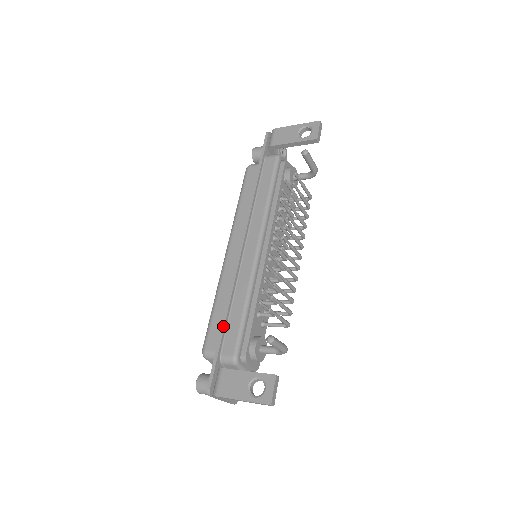
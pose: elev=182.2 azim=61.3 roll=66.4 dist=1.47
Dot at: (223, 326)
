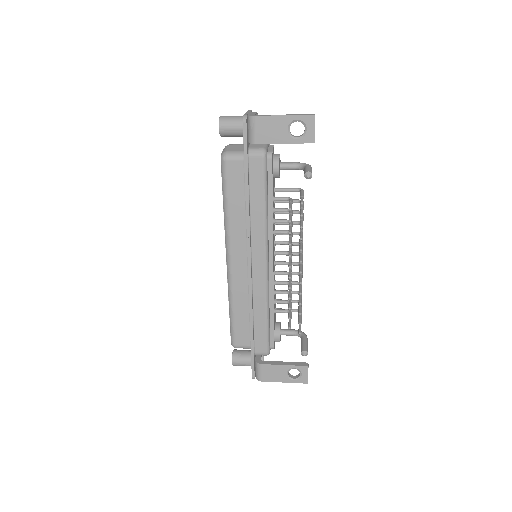
Dot at: (252, 335)
